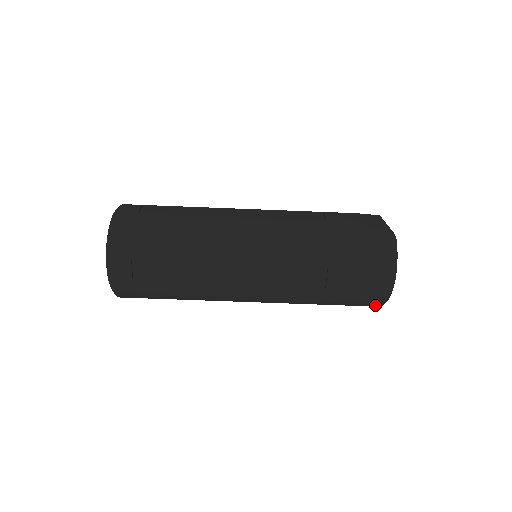
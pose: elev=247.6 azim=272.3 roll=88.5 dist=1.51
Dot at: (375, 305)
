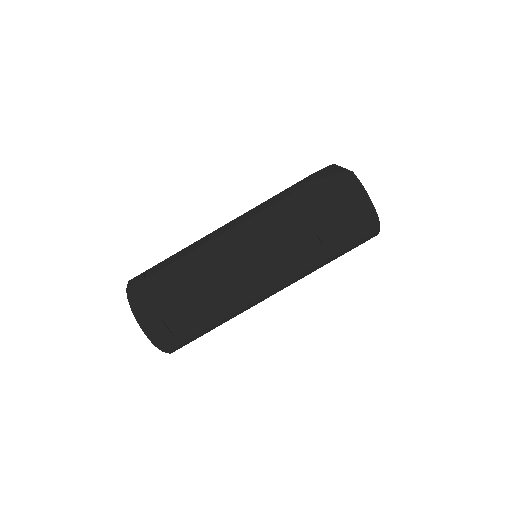
Dot at: (373, 235)
